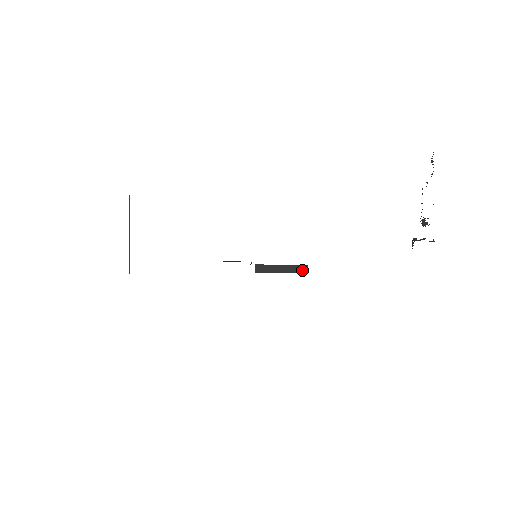
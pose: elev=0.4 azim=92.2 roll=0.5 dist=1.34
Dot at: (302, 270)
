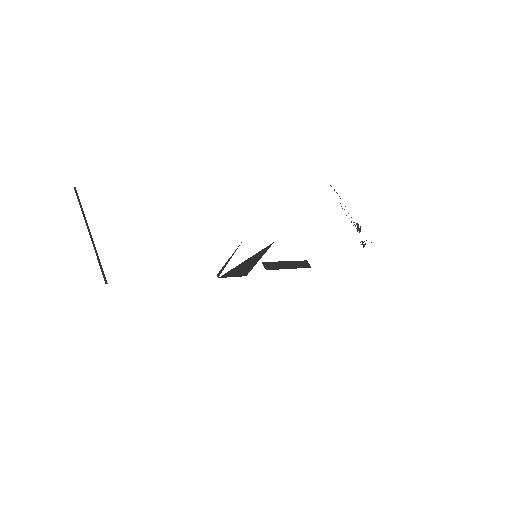
Dot at: (305, 266)
